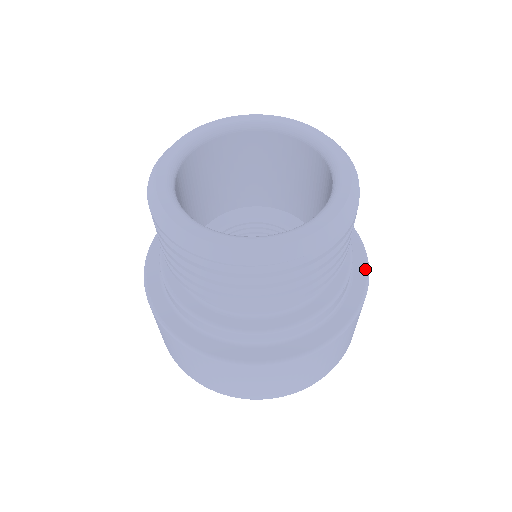
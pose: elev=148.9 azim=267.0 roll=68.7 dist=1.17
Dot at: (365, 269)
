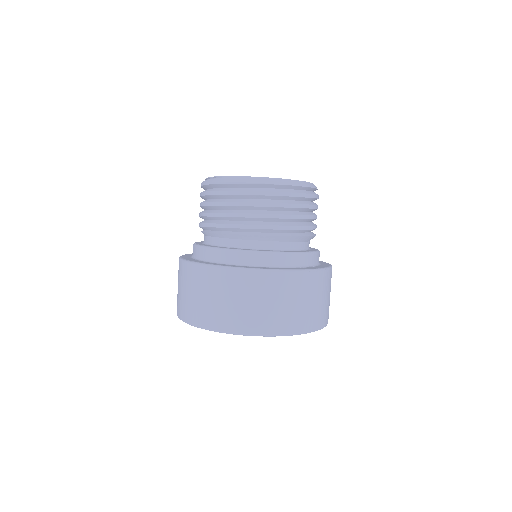
Dot at: (329, 265)
